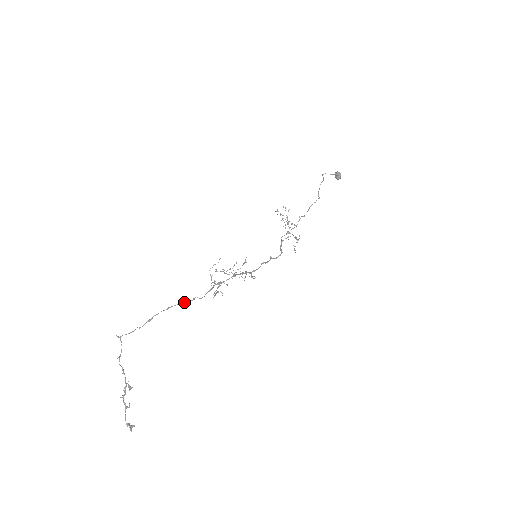
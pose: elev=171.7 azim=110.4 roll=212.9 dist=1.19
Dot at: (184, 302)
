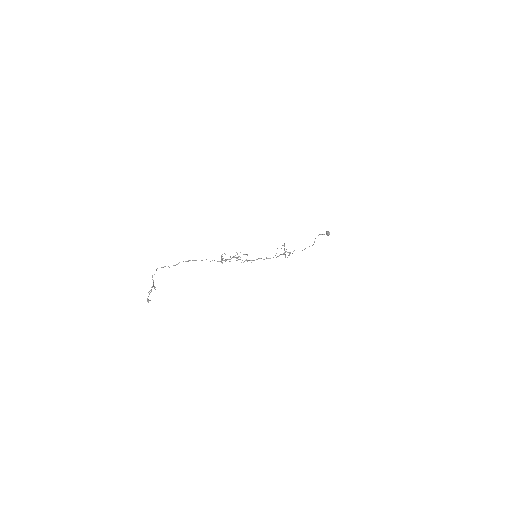
Dot at: occluded
